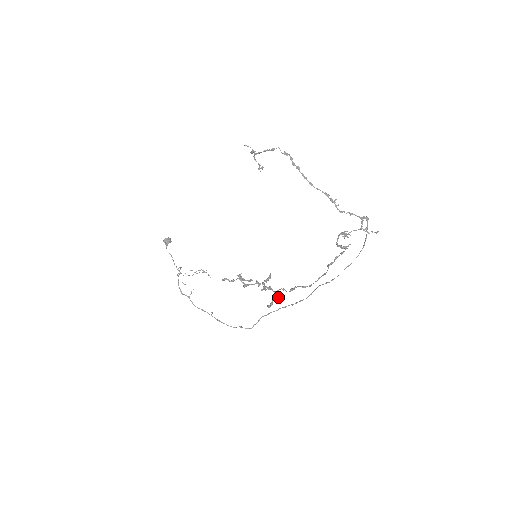
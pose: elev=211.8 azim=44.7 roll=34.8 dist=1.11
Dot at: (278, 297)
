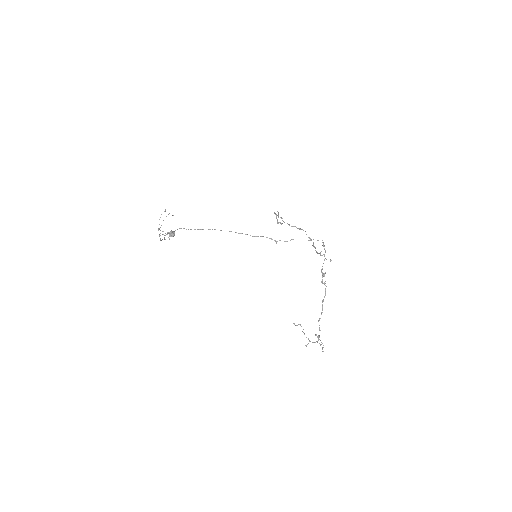
Dot at: (321, 342)
